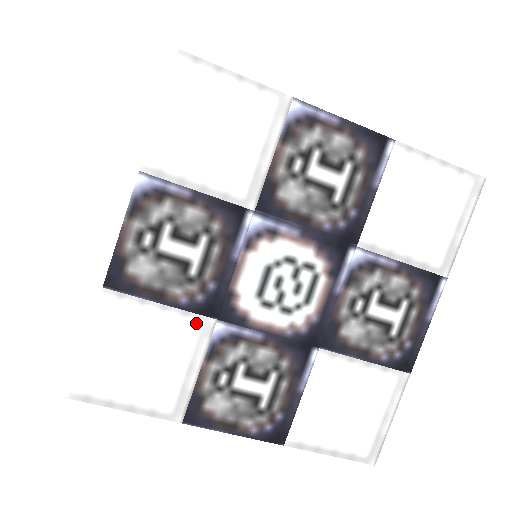
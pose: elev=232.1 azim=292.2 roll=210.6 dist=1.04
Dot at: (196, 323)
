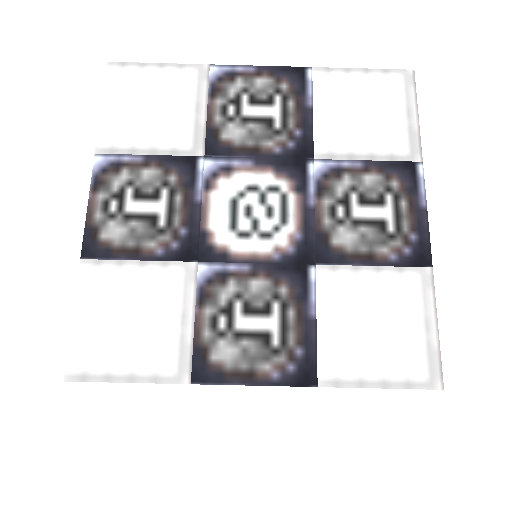
Dot at: (177, 271)
